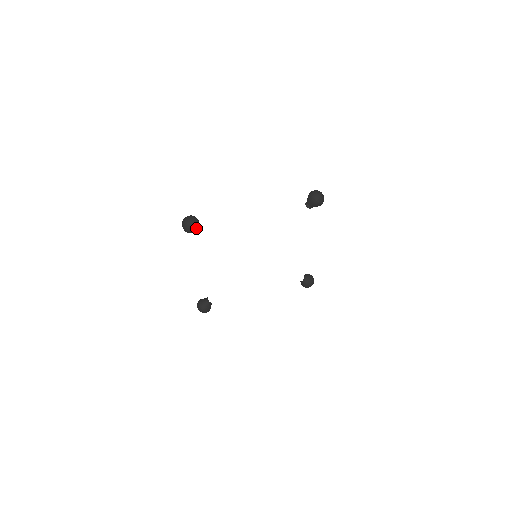
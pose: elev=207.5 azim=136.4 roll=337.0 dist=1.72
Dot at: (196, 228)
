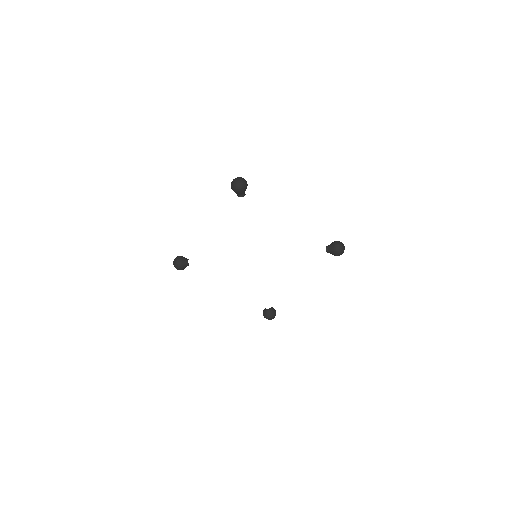
Dot at: (180, 265)
